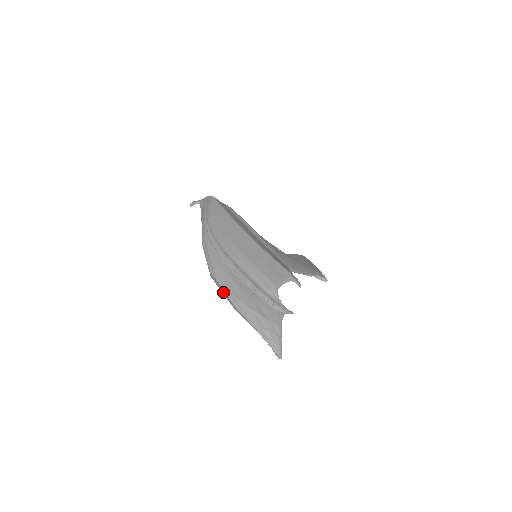
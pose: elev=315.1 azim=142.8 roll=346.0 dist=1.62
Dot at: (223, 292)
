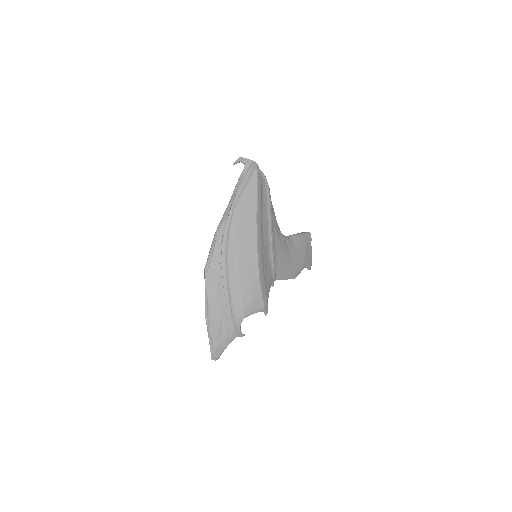
Dot at: (205, 292)
